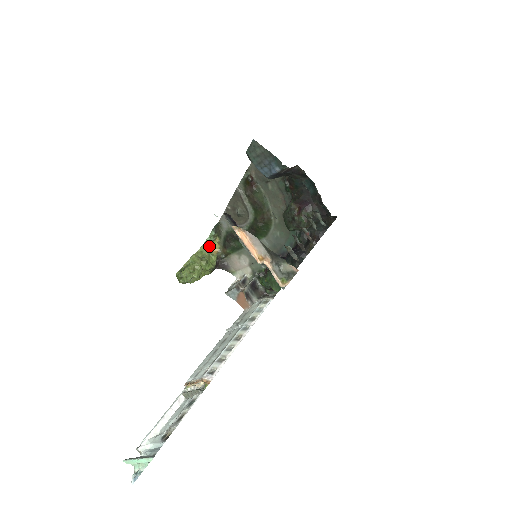
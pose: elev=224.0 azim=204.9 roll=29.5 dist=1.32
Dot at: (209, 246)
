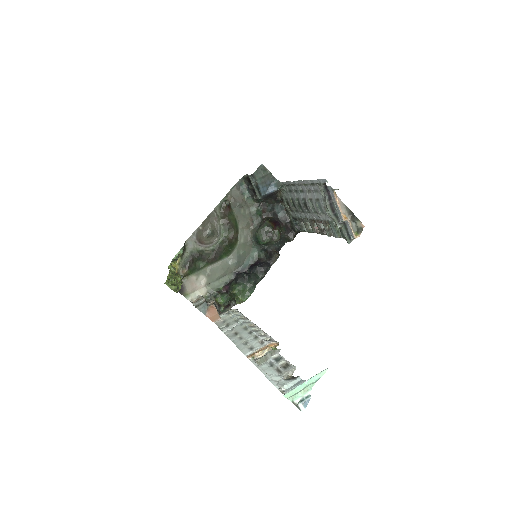
Dot at: occluded
